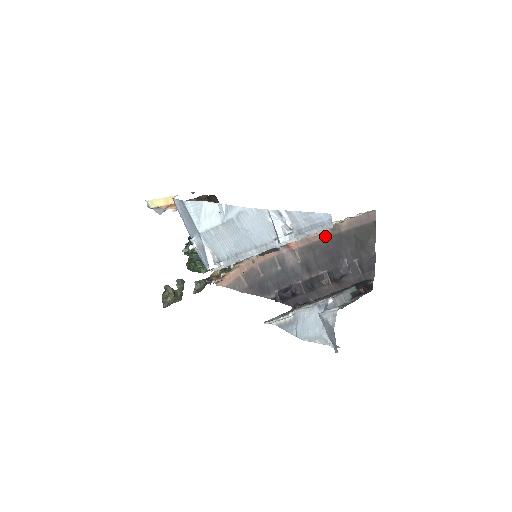
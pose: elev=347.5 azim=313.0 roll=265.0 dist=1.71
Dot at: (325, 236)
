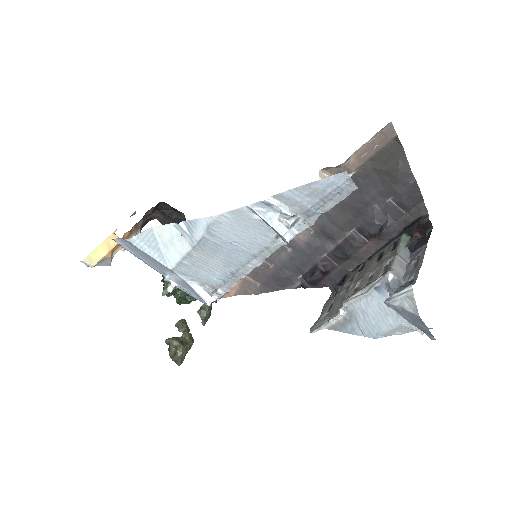
Dot at: occluded
